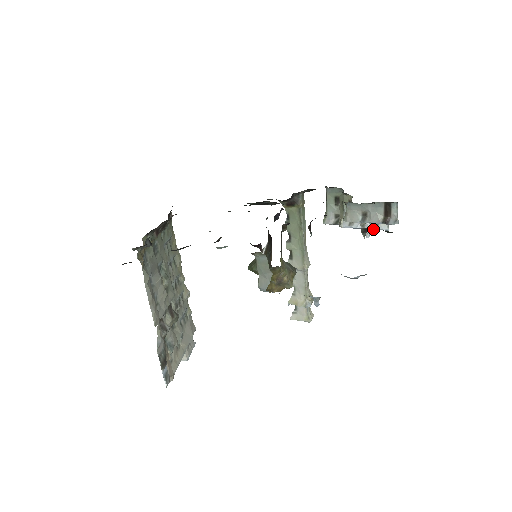
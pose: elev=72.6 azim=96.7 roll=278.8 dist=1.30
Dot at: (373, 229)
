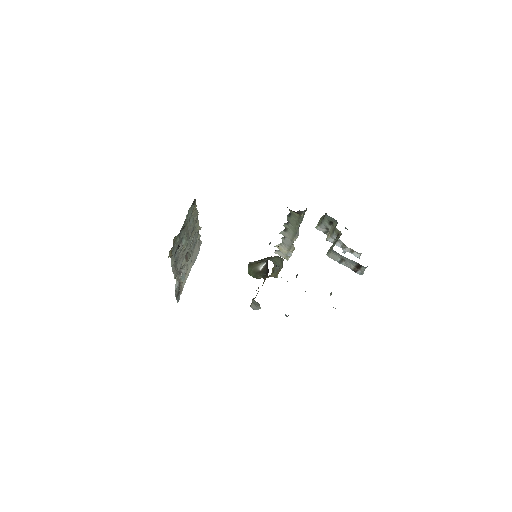
Dot at: (349, 252)
